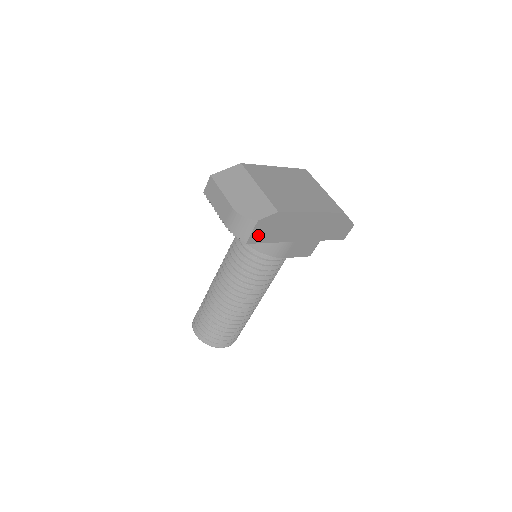
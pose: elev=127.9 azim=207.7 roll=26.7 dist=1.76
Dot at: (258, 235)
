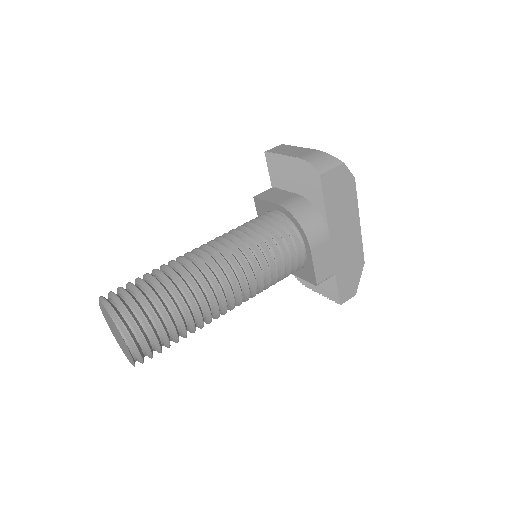
Dot at: (330, 181)
